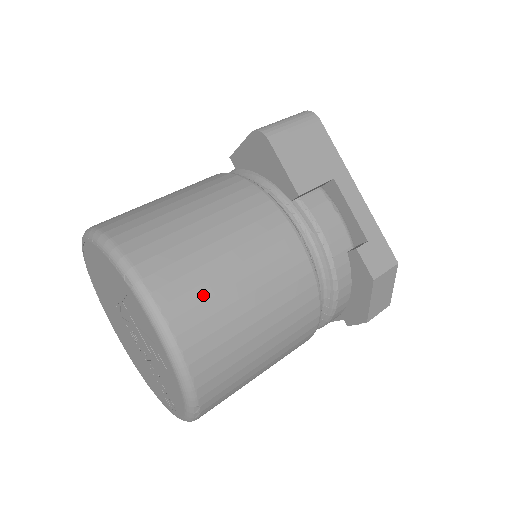
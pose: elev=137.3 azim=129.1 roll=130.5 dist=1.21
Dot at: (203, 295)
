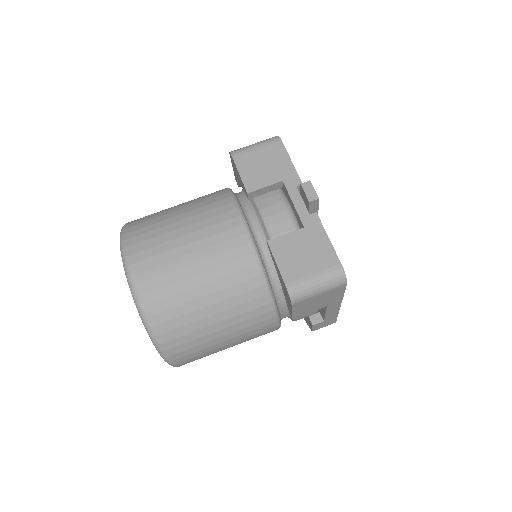
Dot at: (201, 356)
